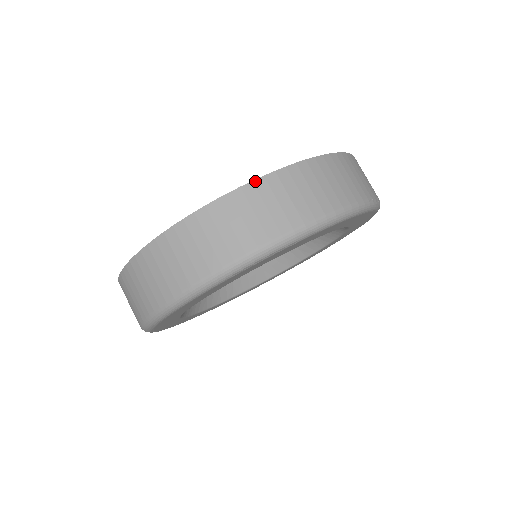
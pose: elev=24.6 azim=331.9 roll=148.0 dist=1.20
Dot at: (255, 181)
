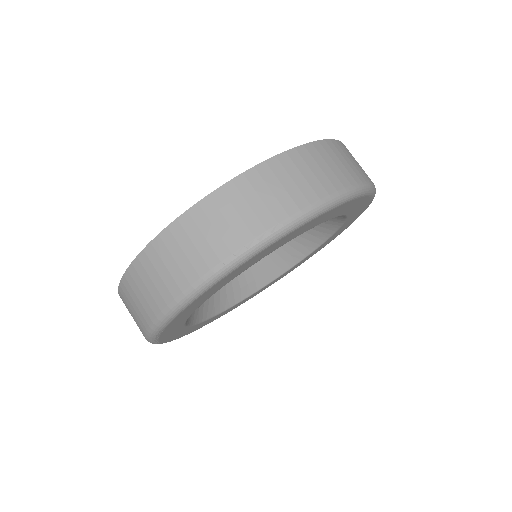
Dot at: (120, 284)
